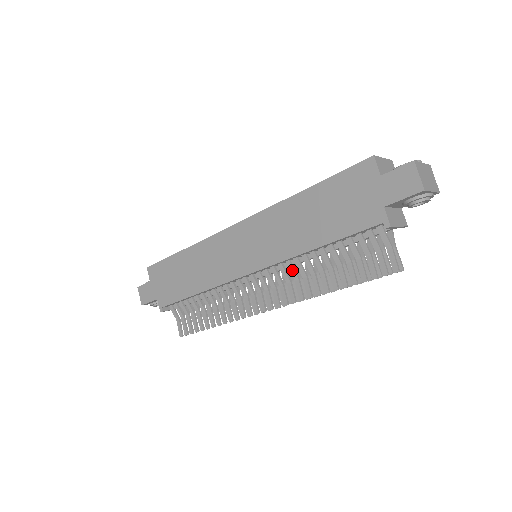
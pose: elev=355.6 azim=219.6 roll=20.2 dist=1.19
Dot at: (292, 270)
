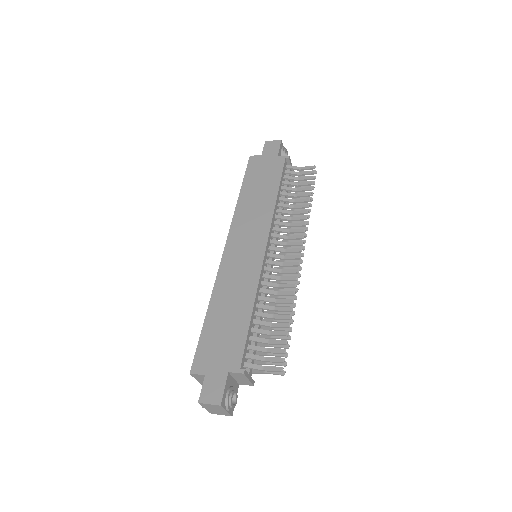
Dot at: (282, 223)
